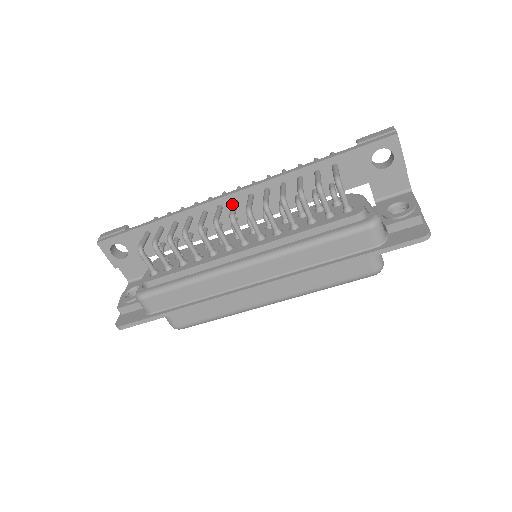
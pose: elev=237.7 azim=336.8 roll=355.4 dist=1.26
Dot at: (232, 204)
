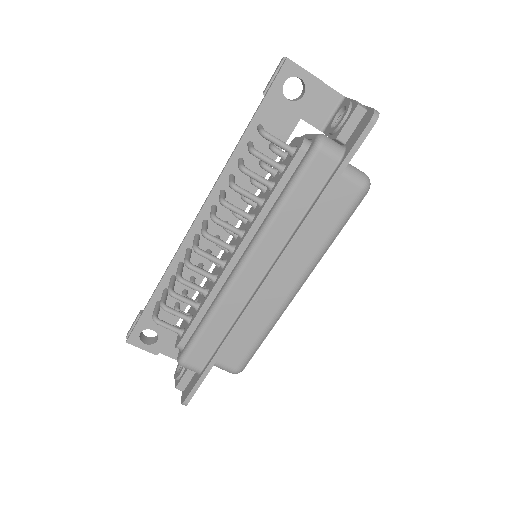
Dot at: occluded
